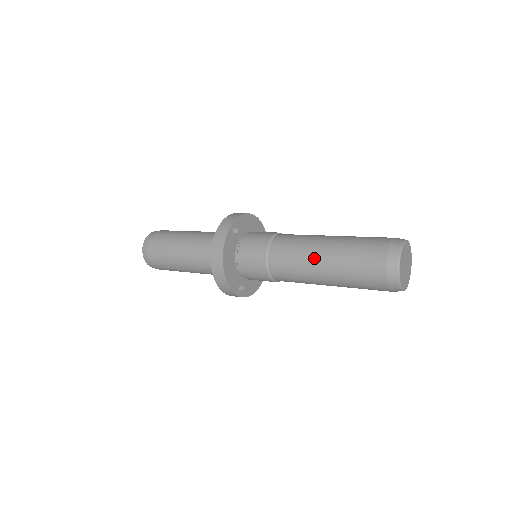
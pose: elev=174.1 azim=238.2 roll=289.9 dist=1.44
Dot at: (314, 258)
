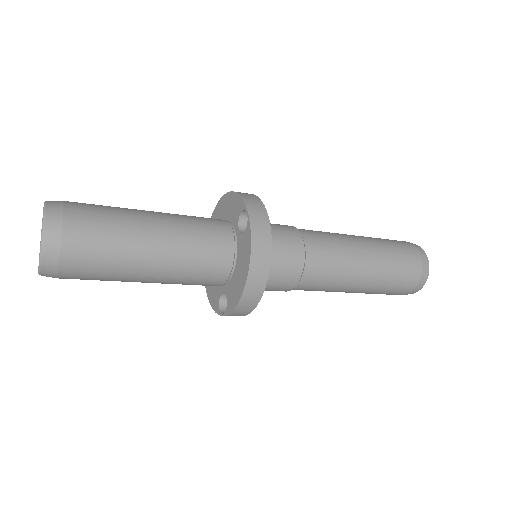
Dot at: (359, 265)
